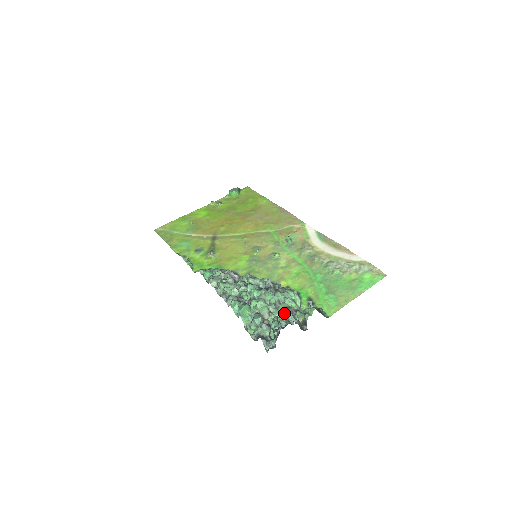
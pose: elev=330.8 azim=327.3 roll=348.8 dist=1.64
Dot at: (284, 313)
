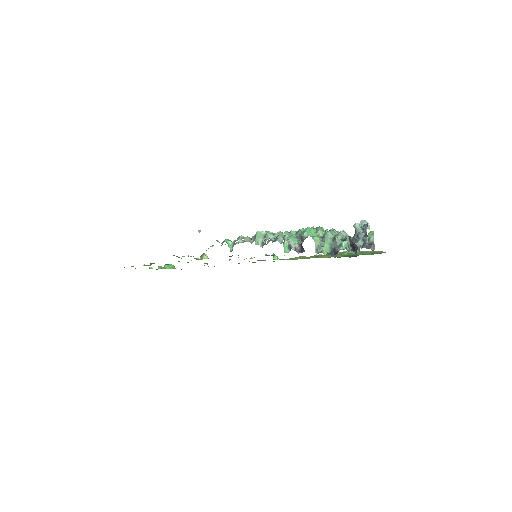
Dot at: occluded
